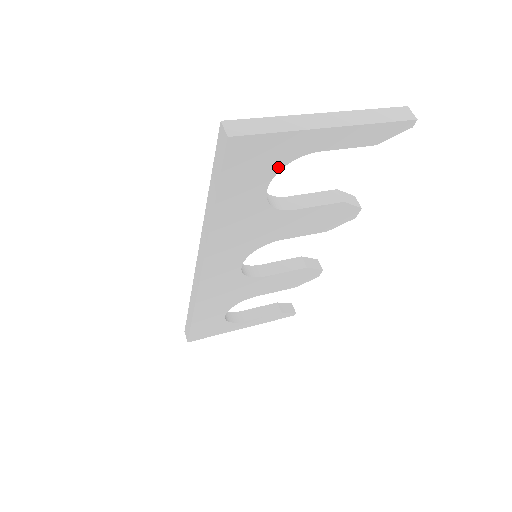
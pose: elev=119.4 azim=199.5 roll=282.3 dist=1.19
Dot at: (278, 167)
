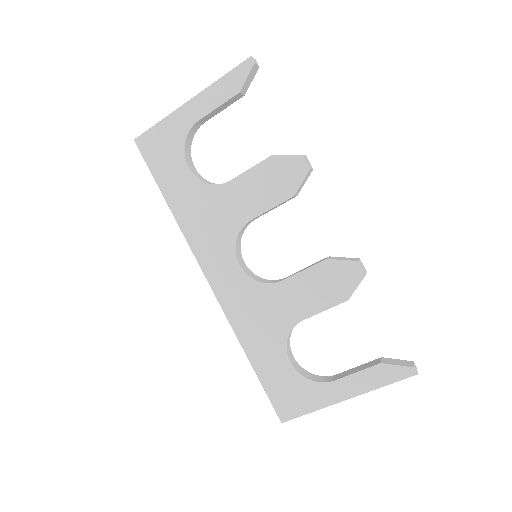
Dot at: (181, 147)
